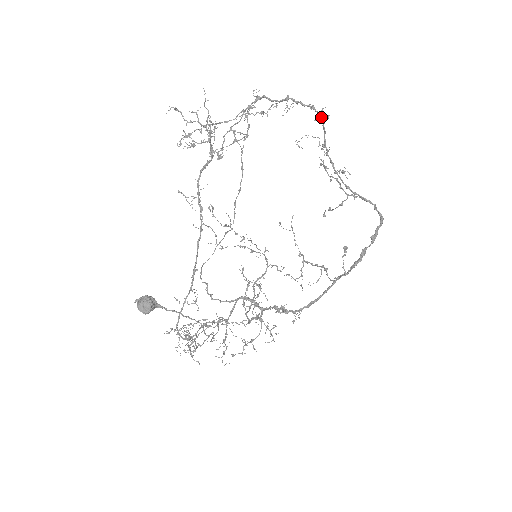
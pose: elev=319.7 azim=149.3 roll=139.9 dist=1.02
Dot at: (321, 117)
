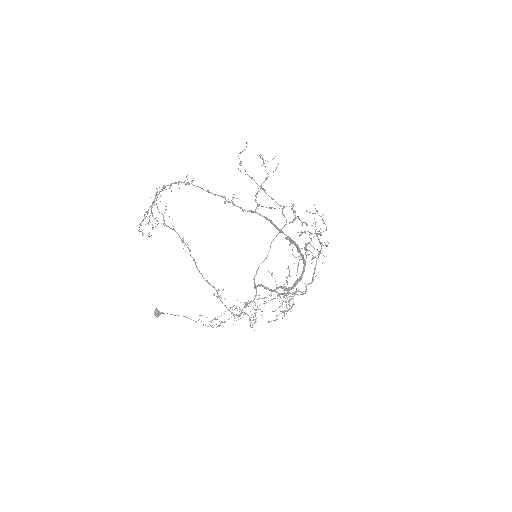
Dot at: occluded
